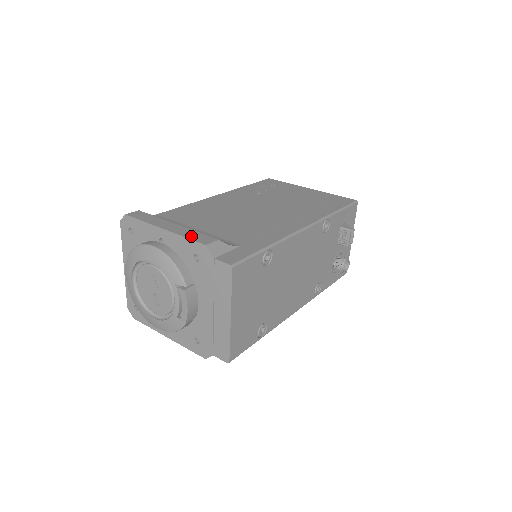
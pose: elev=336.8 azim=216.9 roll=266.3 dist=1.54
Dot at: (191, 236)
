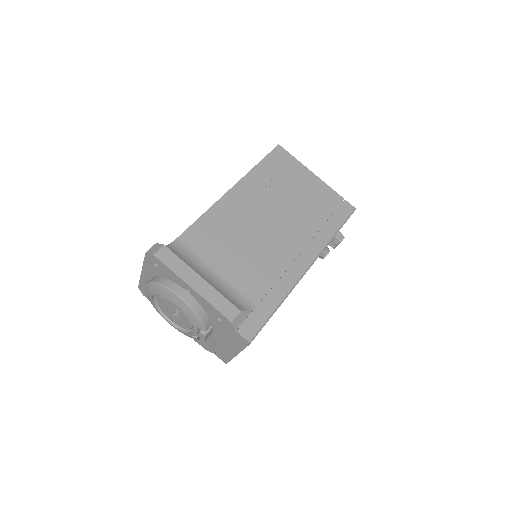
Dot at: (218, 305)
